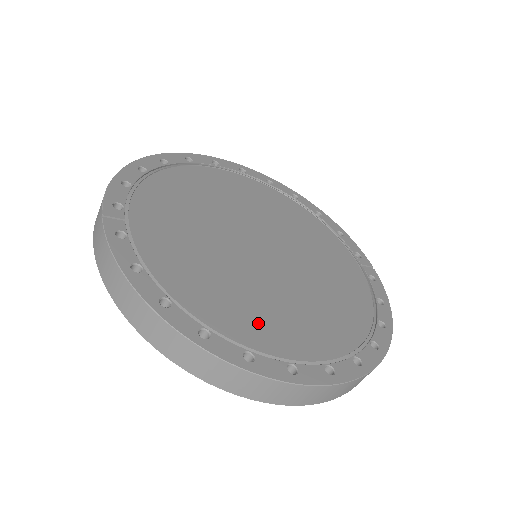
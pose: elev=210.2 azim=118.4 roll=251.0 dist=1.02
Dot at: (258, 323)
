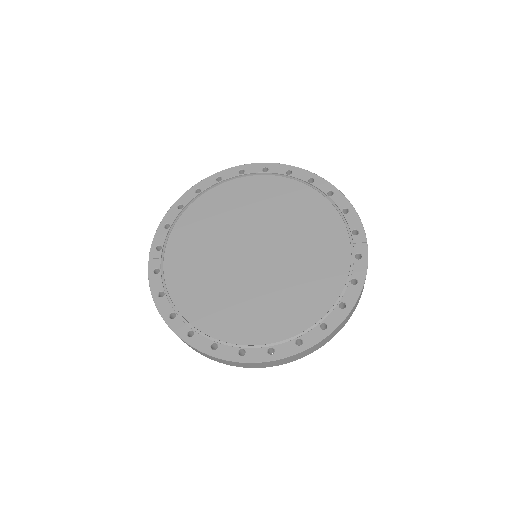
Dot at: (230, 320)
